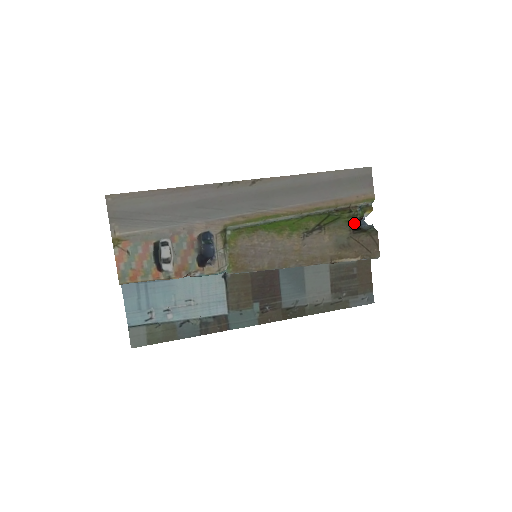
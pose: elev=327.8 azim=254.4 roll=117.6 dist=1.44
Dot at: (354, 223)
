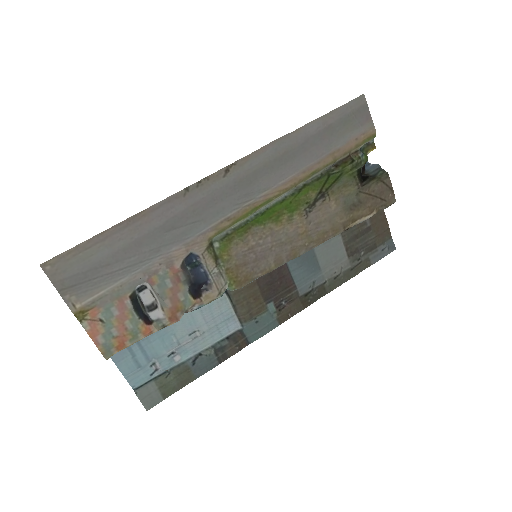
Dot at: (359, 173)
